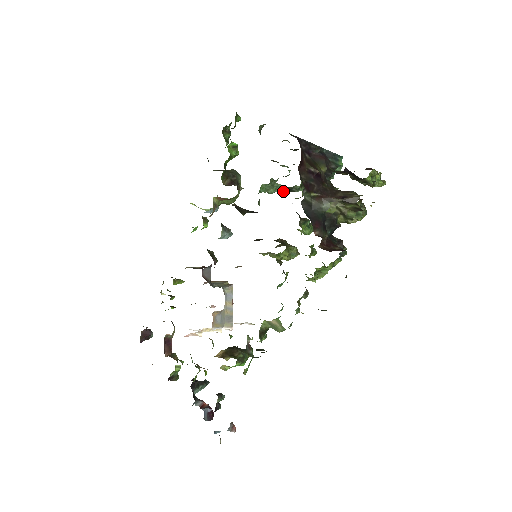
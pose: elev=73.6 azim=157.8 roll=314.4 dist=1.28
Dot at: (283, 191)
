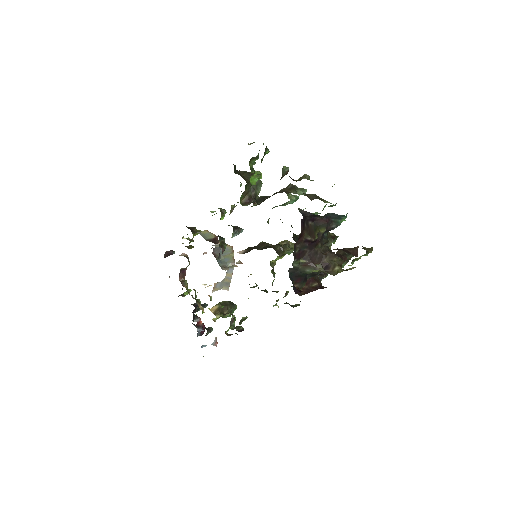
Dot at: occluded
